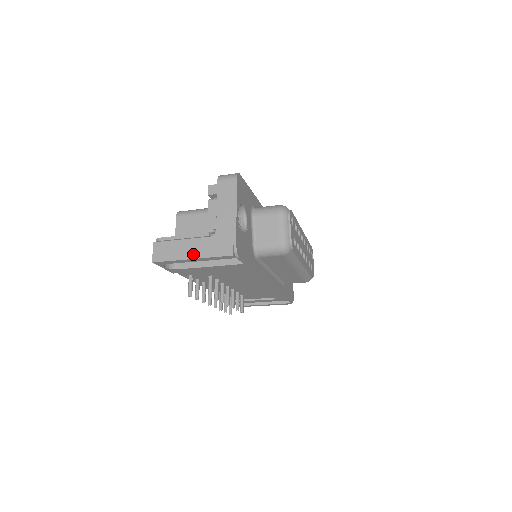
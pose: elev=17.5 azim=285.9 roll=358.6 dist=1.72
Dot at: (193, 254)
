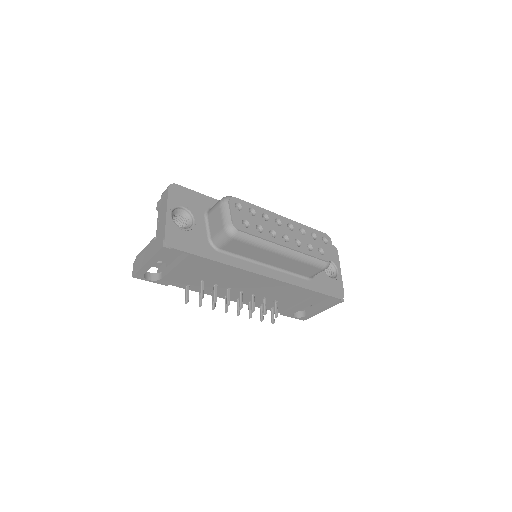
Dot at: (147, 259)
